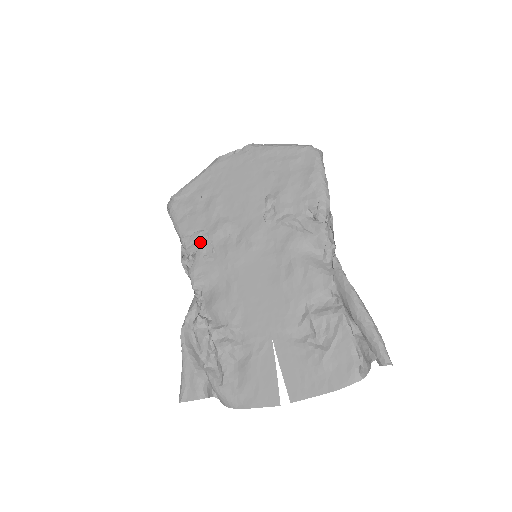
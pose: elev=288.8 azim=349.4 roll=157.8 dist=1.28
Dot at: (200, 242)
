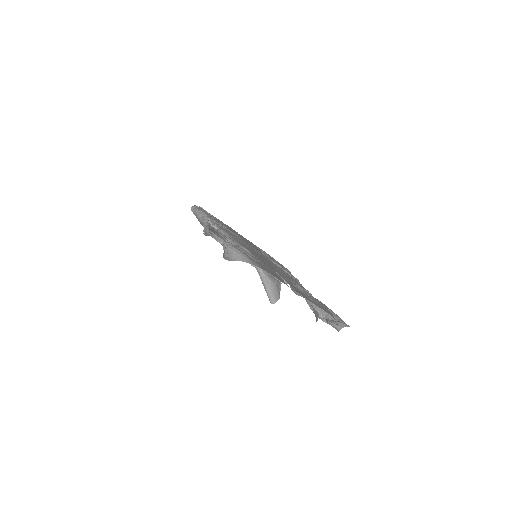
Dot at: (220, 225)
